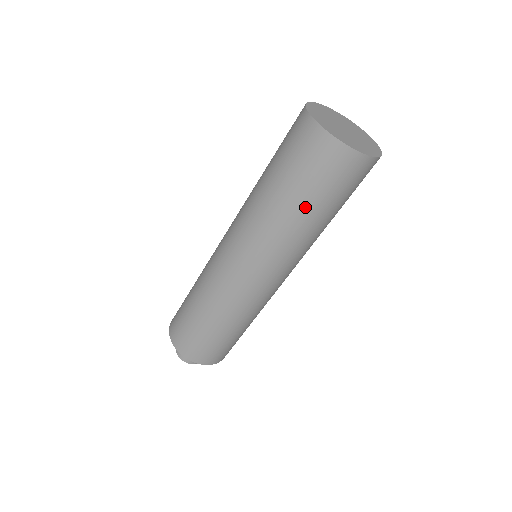
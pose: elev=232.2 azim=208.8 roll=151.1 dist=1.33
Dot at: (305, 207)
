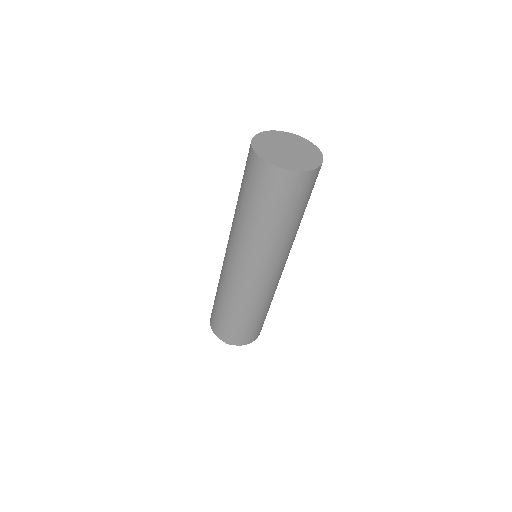
Dot at: (271, 219)
